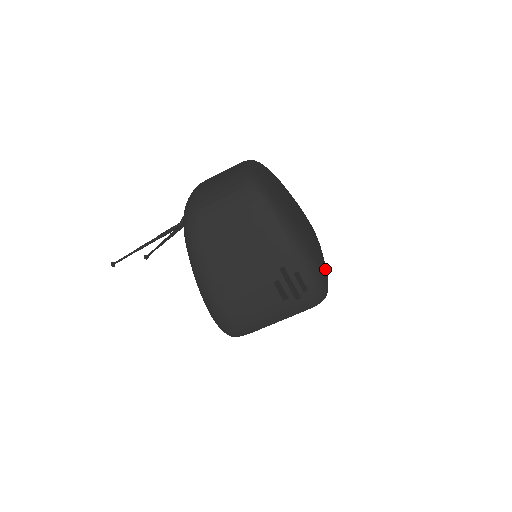
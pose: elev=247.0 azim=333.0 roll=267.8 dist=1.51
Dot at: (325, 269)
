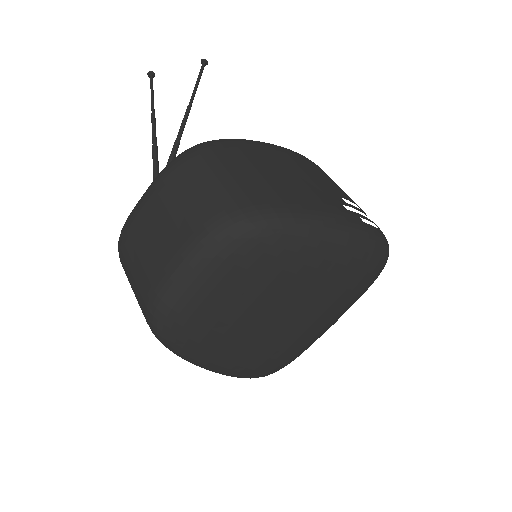
Dot at: (287, 361)
